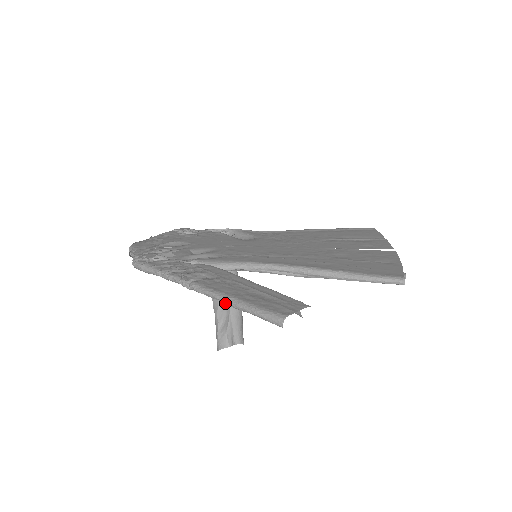
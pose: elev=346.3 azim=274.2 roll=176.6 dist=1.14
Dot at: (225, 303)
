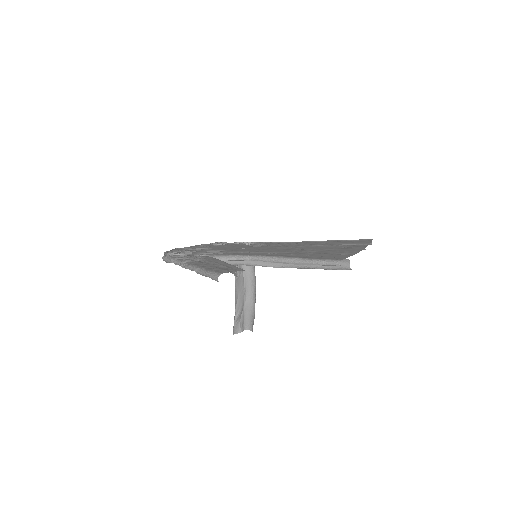
Dot at: (196, 272)
